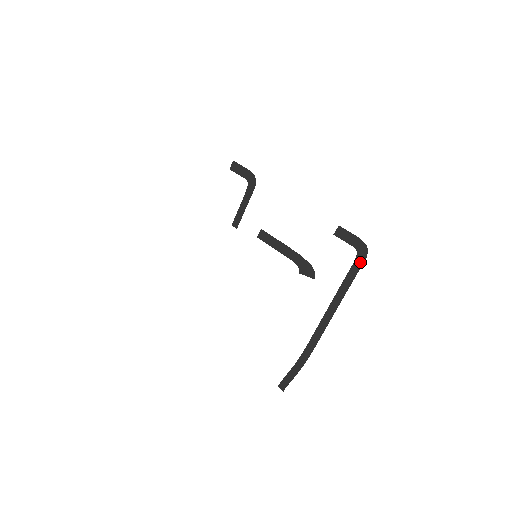
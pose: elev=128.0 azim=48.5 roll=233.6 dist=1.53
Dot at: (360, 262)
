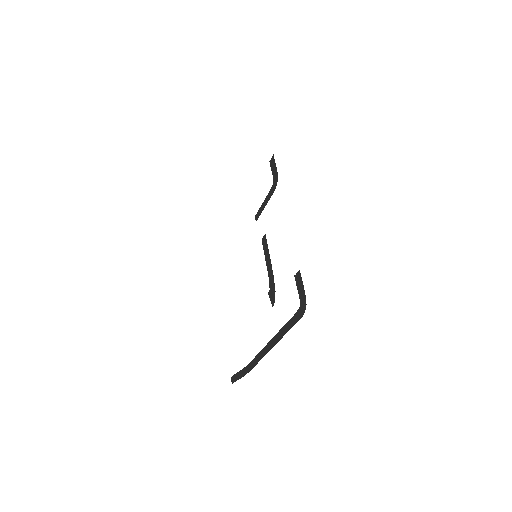
Dot at: (298, 317)
